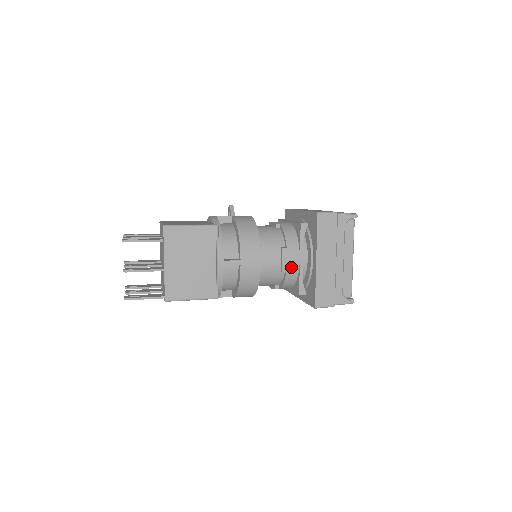
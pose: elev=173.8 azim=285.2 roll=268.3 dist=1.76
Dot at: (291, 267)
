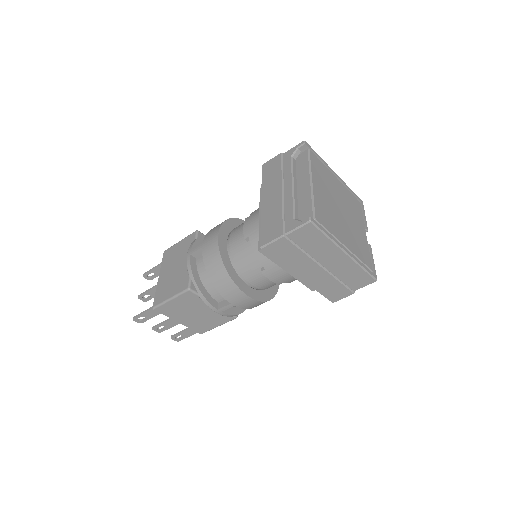
Dot at: (252, 229)
